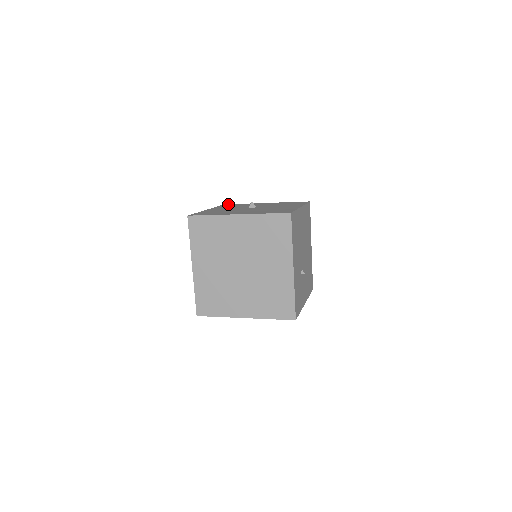
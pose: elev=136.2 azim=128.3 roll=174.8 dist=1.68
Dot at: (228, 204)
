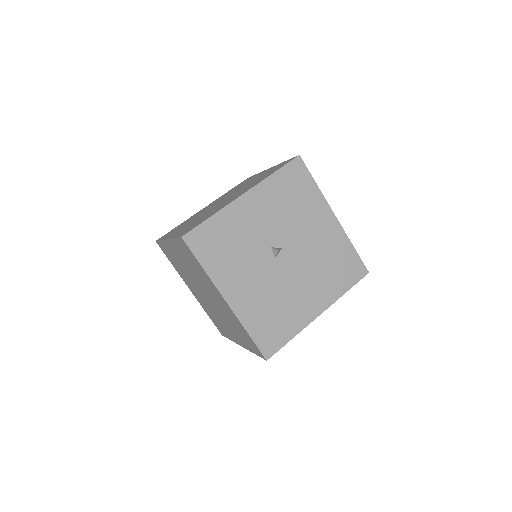
Dot at: (192, 236)
